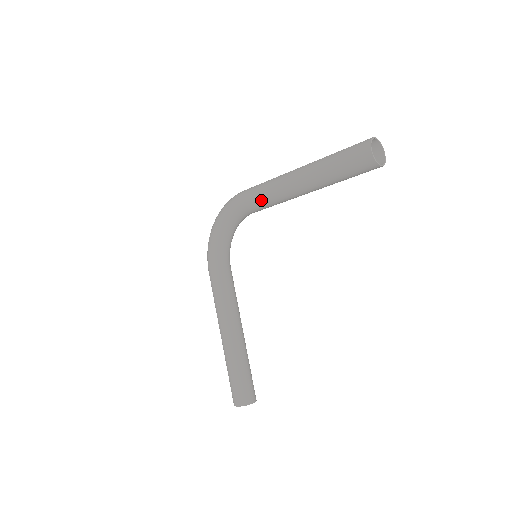
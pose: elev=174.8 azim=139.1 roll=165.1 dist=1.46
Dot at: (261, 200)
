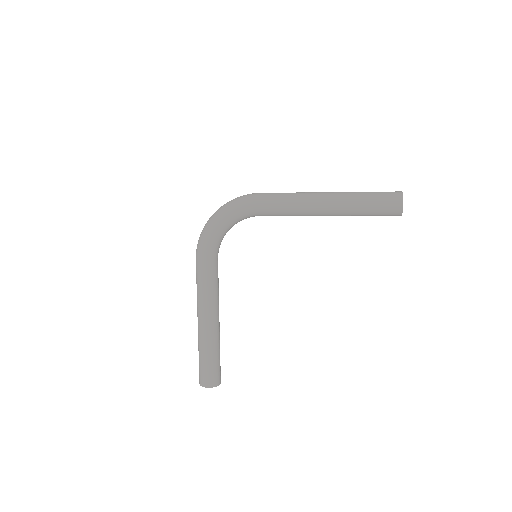
Dot at: (282, 210)
